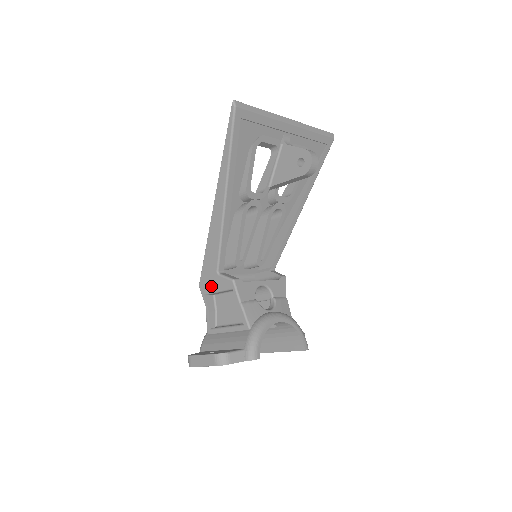
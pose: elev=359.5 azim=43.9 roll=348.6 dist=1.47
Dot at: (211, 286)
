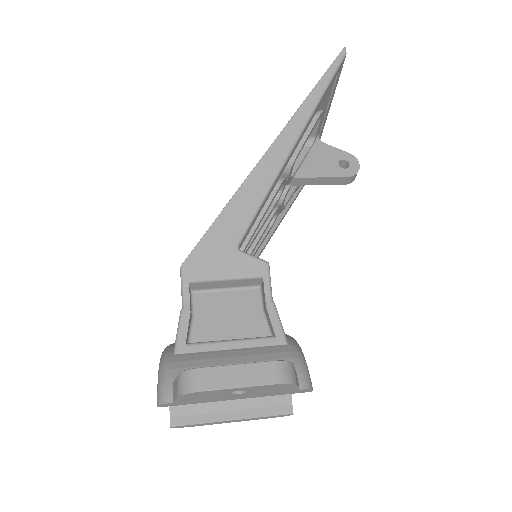
Dot at: (214, 267)
